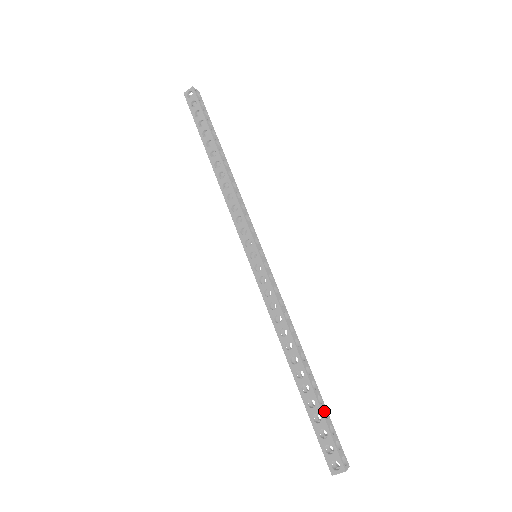
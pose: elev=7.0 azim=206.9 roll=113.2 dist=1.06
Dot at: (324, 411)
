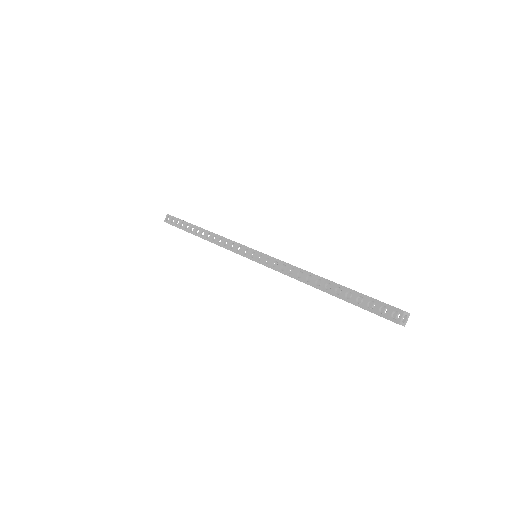
Dot at: occluded
